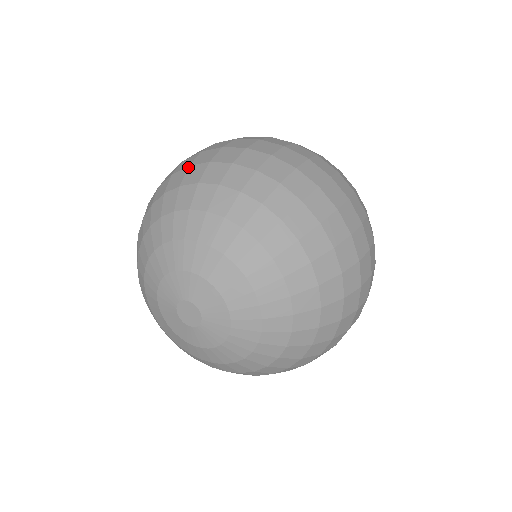
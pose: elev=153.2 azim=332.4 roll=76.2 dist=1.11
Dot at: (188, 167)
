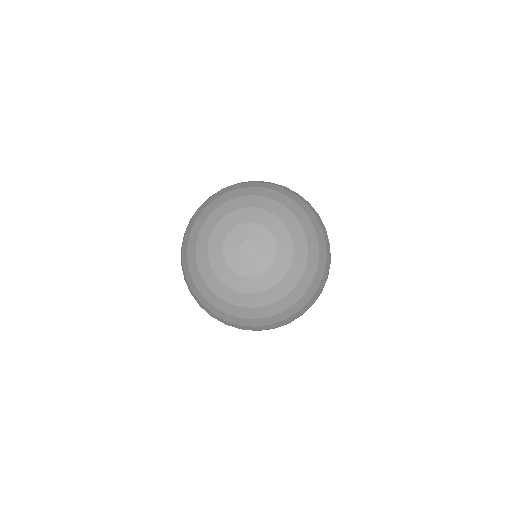
Dot at: (295, 194)
